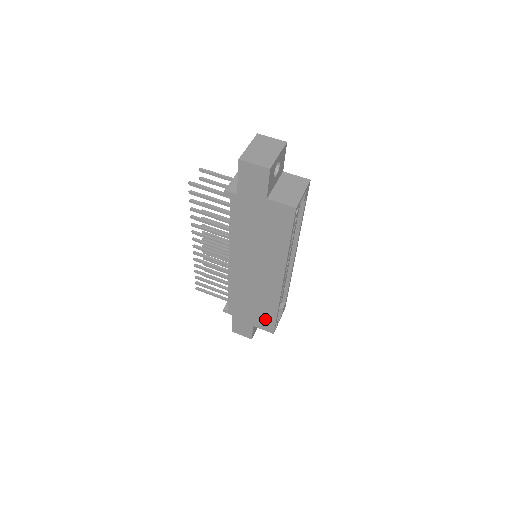
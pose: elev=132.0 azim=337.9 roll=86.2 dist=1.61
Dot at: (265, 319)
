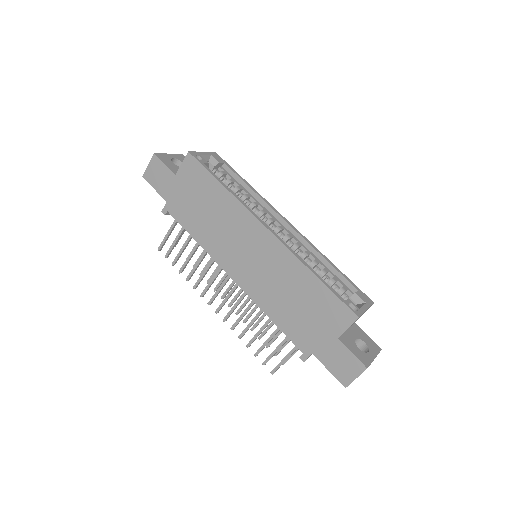
Dot at: (326, 306)
